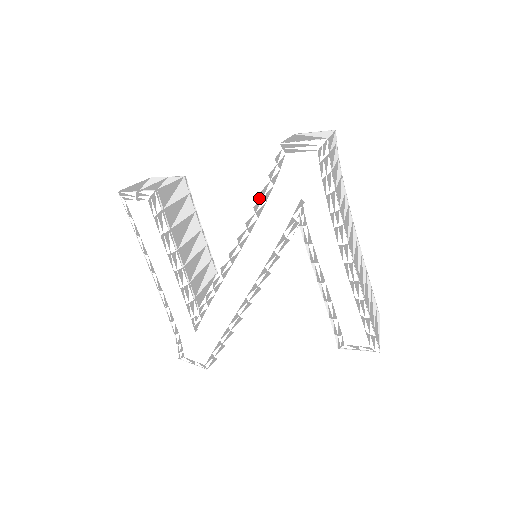
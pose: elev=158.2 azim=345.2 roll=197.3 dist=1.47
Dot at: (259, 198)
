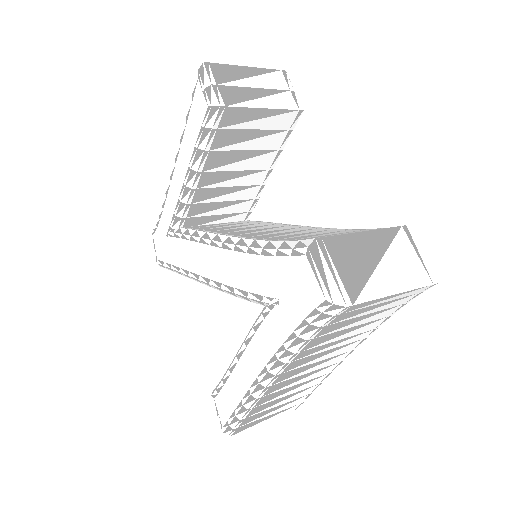
Dot at: (262, 243)
